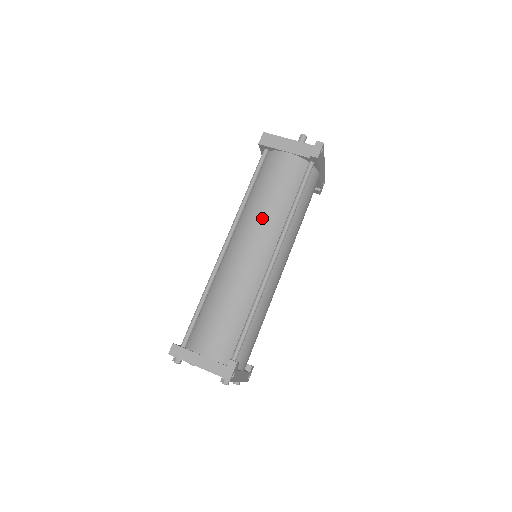
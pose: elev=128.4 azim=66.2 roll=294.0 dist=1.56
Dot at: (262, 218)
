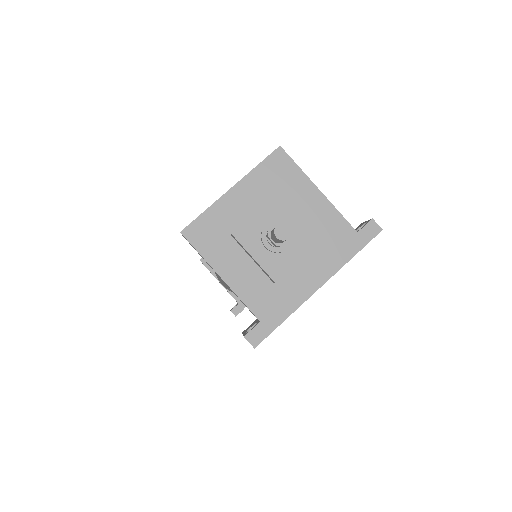
Dot at: occluded
